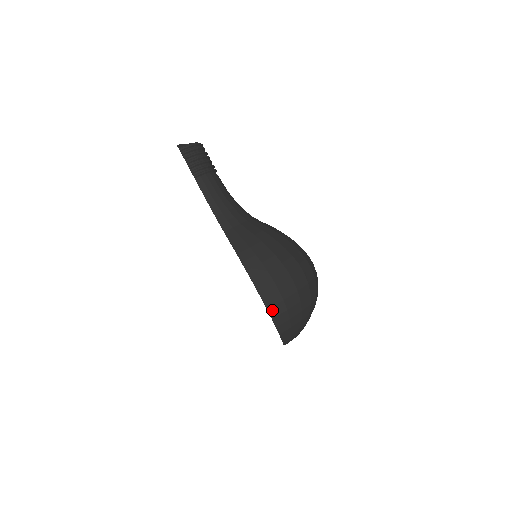
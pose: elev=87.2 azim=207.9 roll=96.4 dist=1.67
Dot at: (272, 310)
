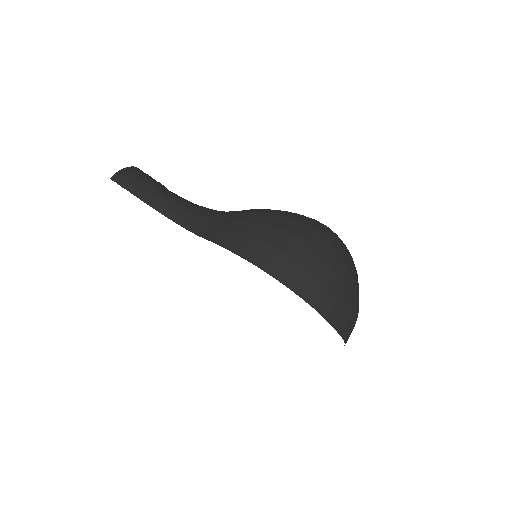
Dot at: (295, 286)
